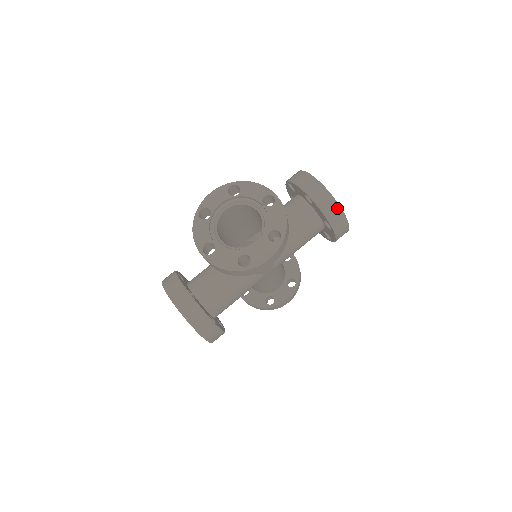
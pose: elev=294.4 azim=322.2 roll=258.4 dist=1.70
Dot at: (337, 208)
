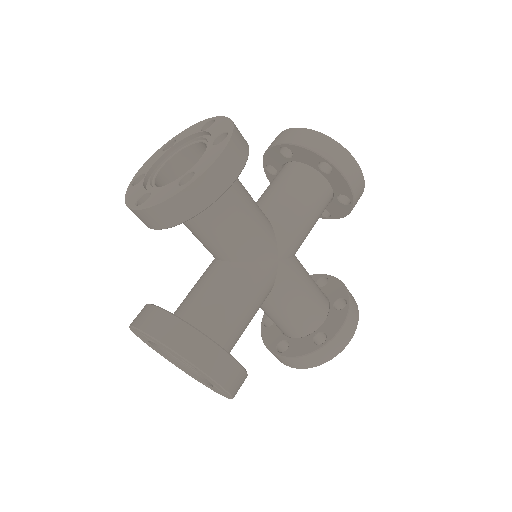
Dot at: (353, 298)
